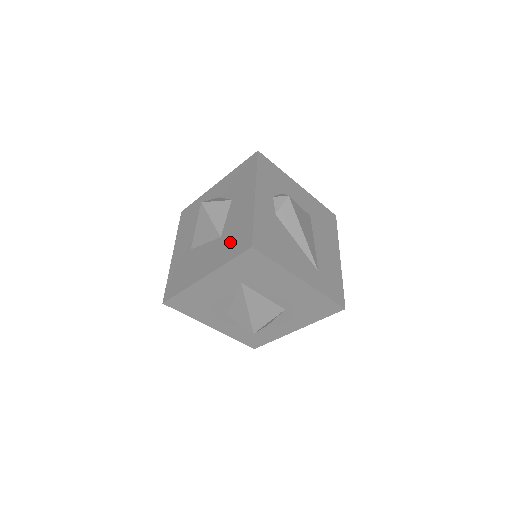
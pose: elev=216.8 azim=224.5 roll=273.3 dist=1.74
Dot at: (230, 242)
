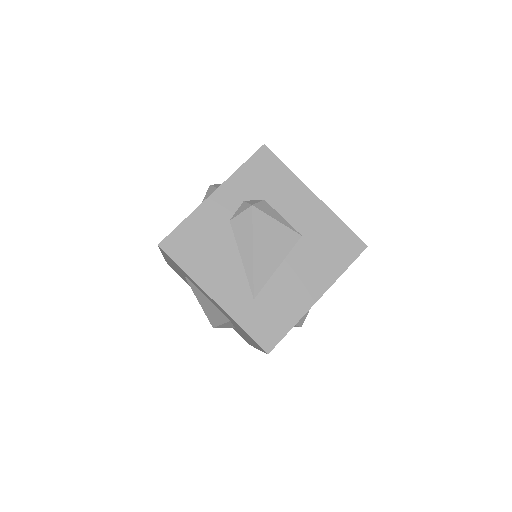
Dot at: occluded
